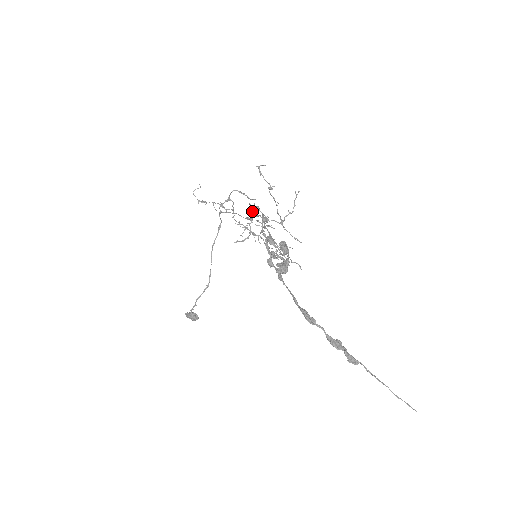
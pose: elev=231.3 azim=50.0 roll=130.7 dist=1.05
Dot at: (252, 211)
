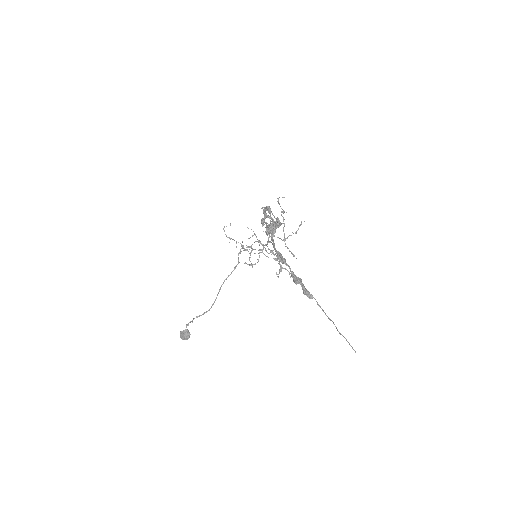
Dot at: (264, 224)
